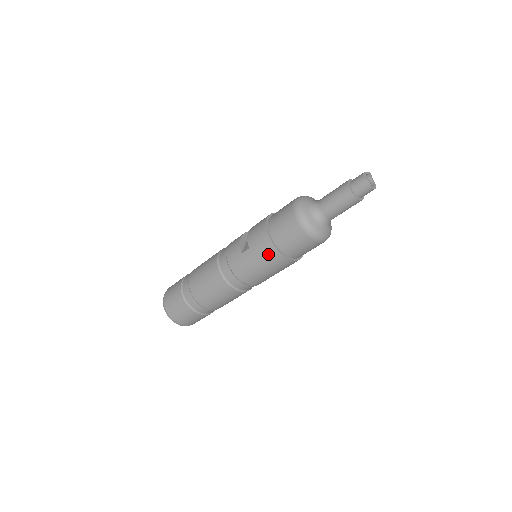
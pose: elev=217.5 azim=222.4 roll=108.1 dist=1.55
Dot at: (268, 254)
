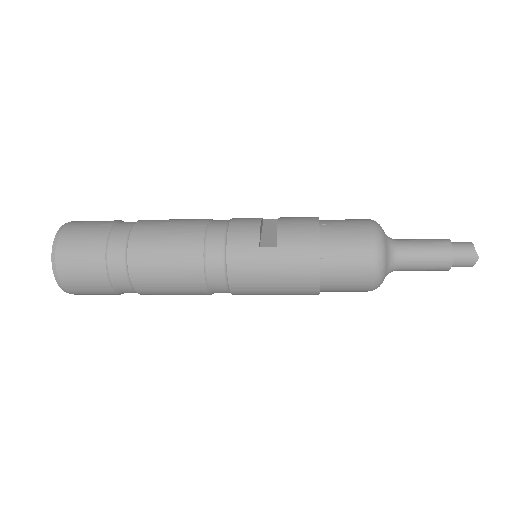
Dot at: (302, 270)
